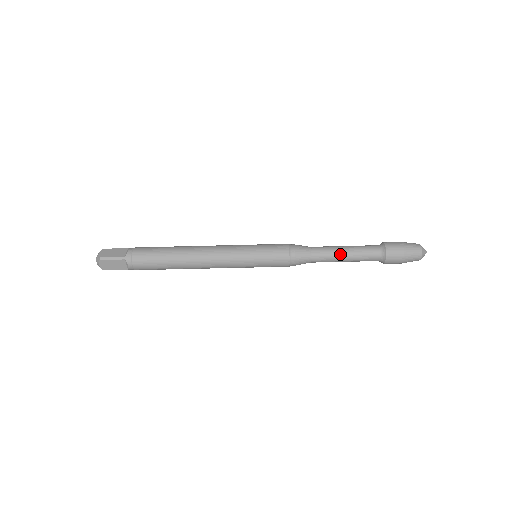
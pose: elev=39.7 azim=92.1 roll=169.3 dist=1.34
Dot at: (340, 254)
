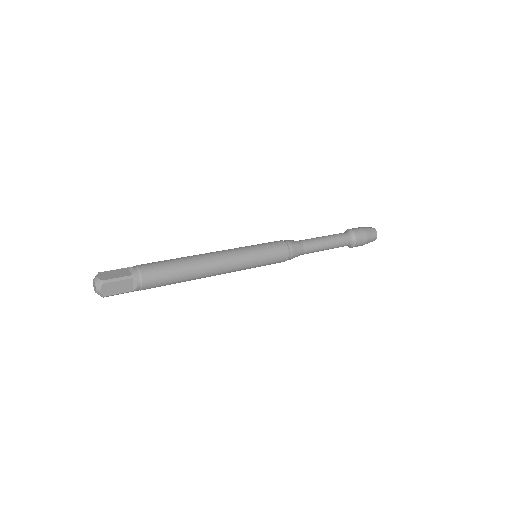
Dot at: occluded
